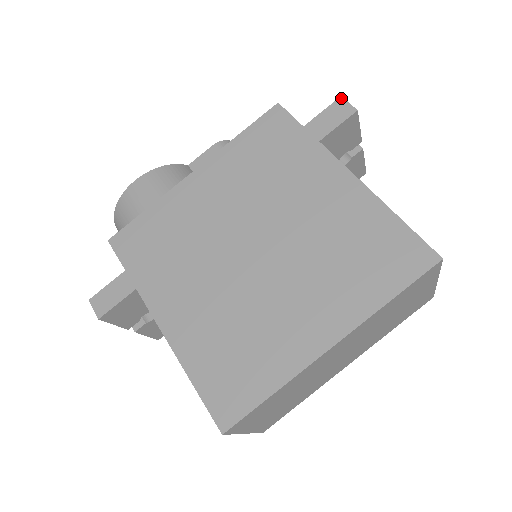
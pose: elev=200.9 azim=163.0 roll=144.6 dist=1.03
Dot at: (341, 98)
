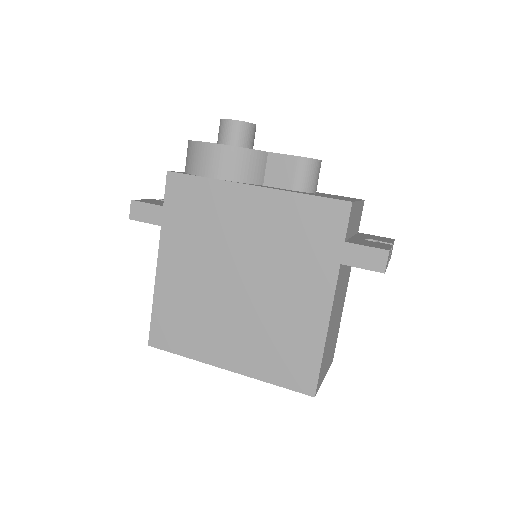
Dot at: (388, 252)
